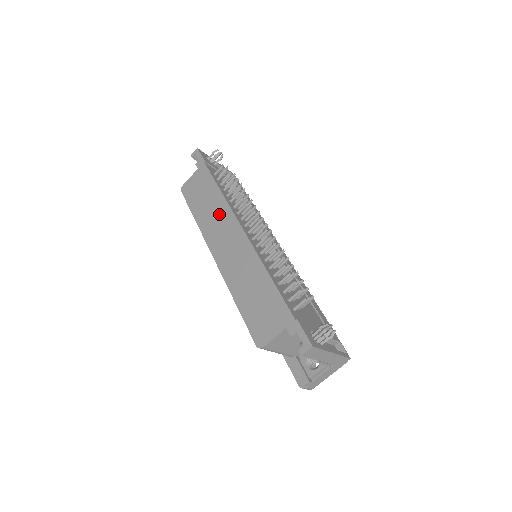
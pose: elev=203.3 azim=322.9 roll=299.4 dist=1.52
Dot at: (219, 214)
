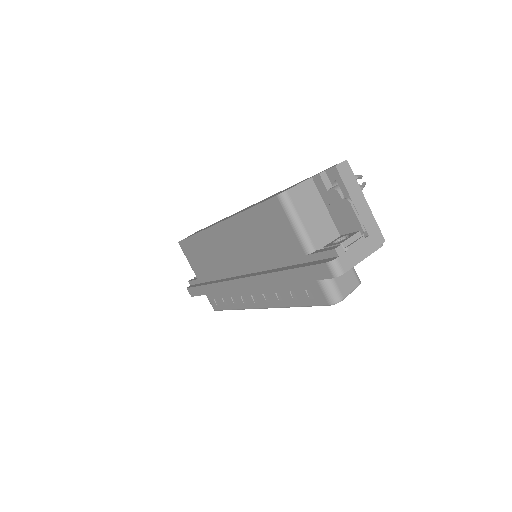
Dot at: occluded
